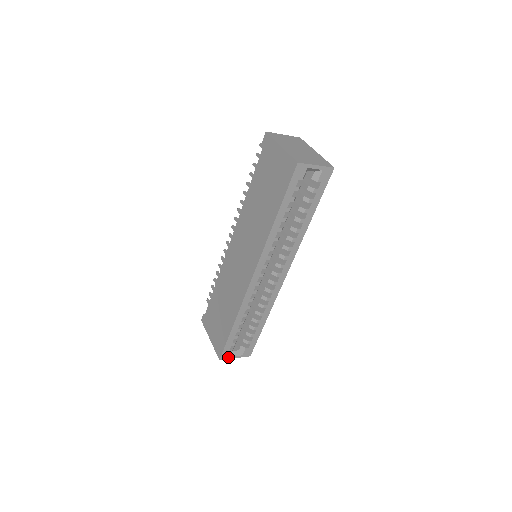
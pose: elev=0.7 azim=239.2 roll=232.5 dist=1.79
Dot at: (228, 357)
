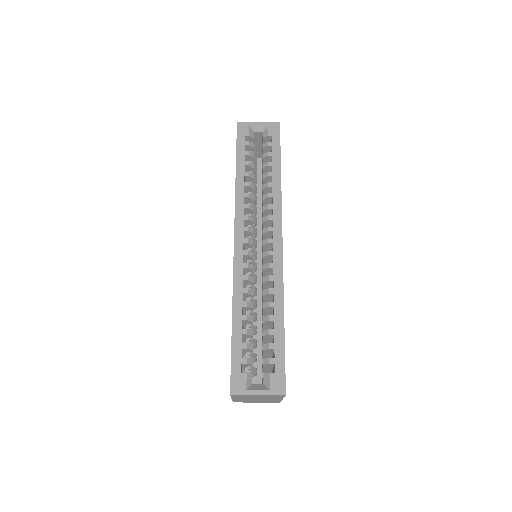
Dot at: (244, 390)
